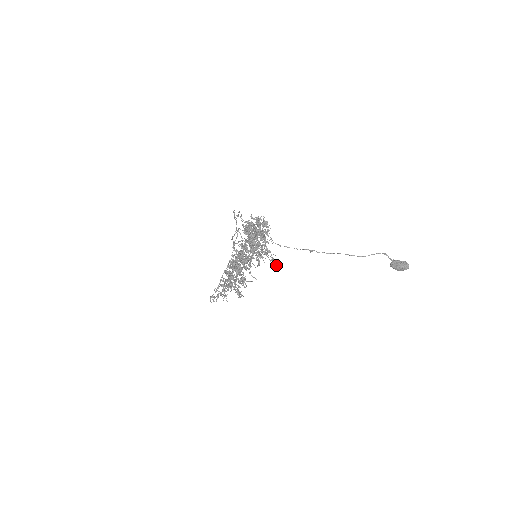
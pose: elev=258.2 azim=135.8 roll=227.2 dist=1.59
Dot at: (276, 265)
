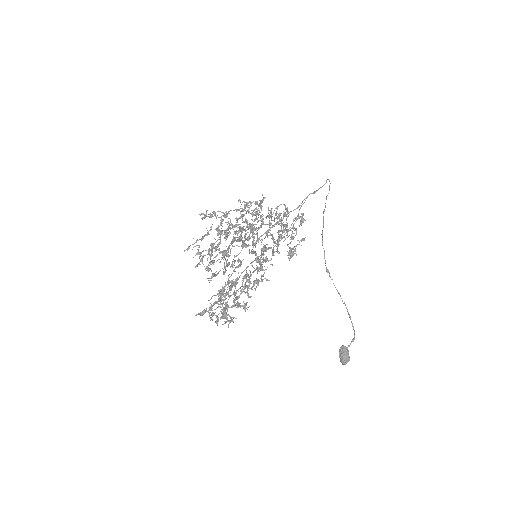
Dot at: occluded
